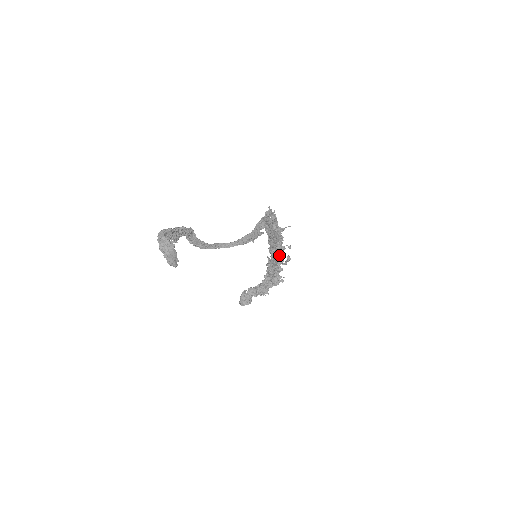
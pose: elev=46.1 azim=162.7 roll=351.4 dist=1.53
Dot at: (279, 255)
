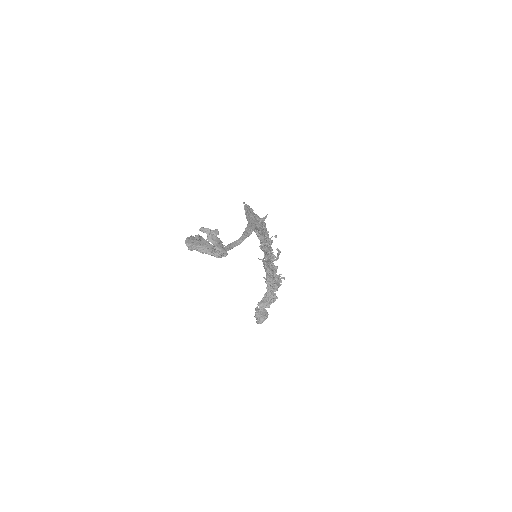
Dot at: (270, 251)
